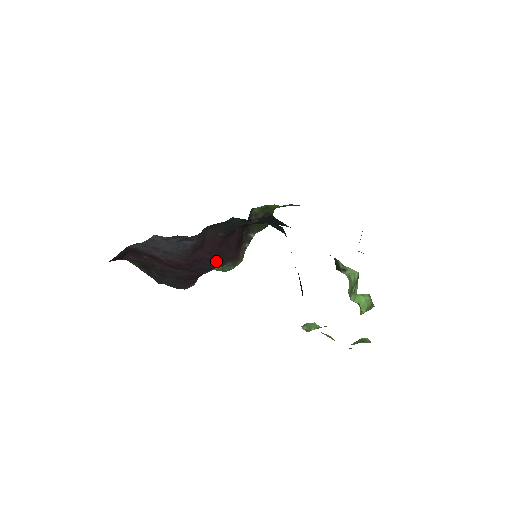
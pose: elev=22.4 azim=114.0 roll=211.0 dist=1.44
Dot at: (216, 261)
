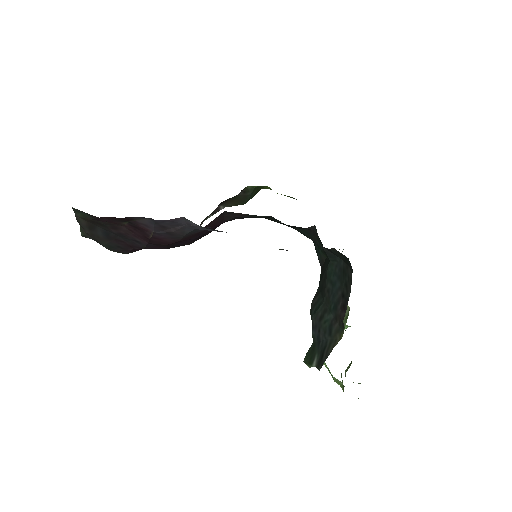
Dot at: (193, 240)
